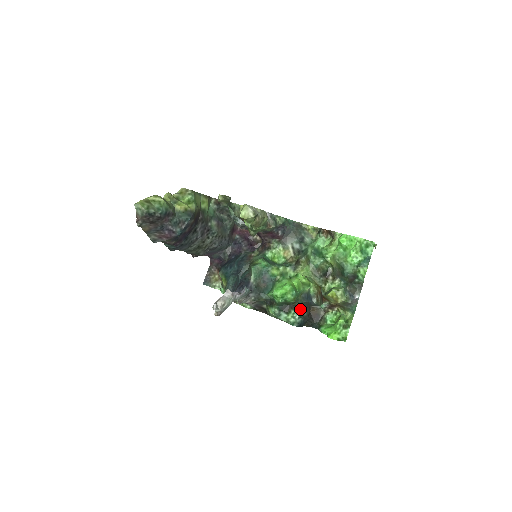
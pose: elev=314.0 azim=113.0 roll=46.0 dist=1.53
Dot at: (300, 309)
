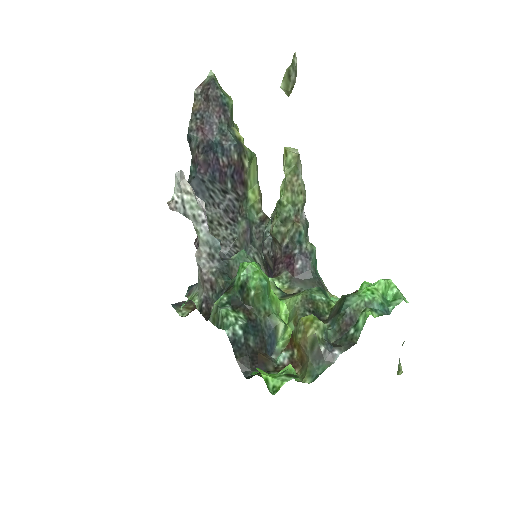
Dot at: (251, 326)
